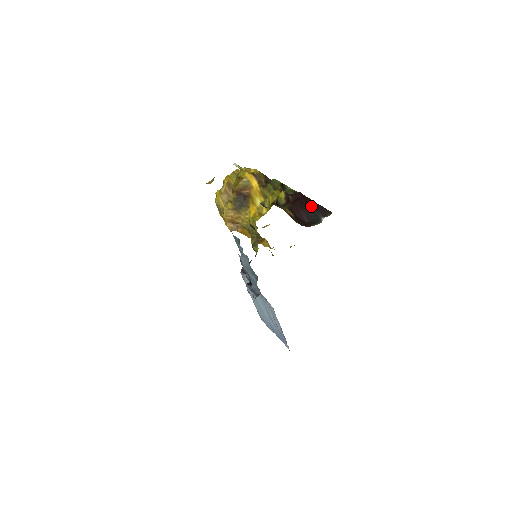
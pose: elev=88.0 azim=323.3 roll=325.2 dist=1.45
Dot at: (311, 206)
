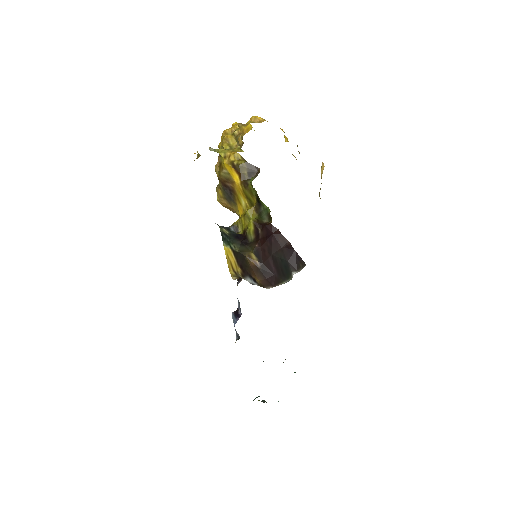
Dot at: (282, 251)
